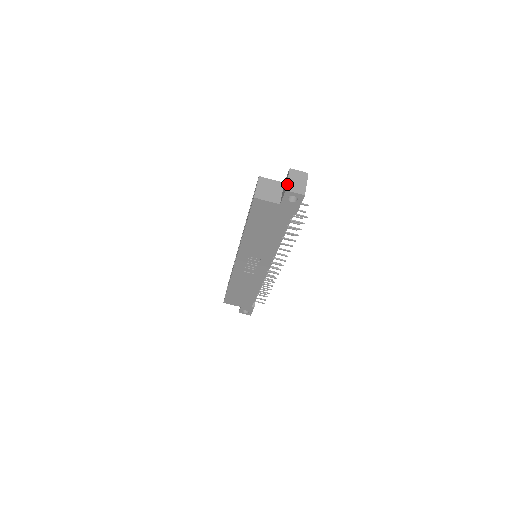
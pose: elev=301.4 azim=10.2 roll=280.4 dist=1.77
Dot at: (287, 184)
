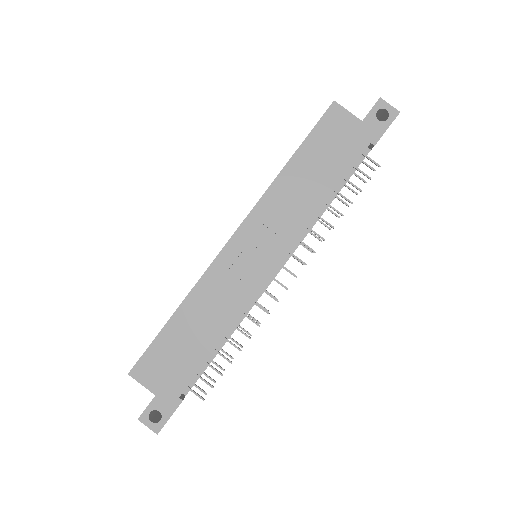
Dot at: occluded
